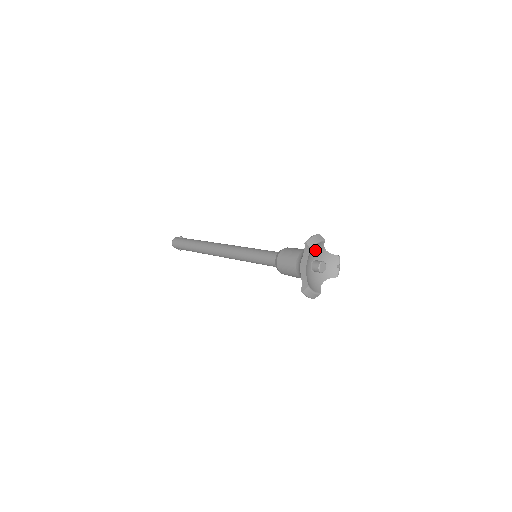
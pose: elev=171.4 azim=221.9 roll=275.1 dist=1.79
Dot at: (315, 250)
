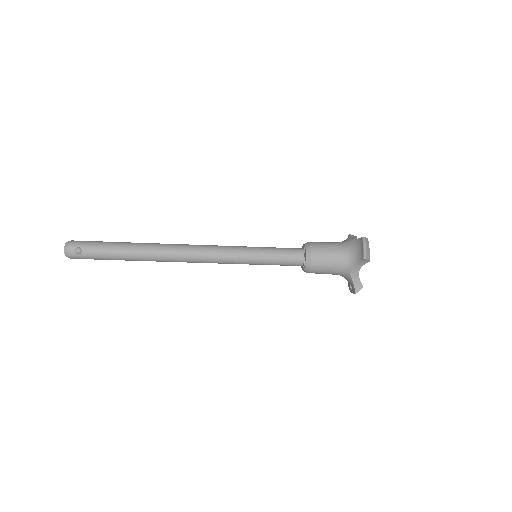
Dot at: occluded
